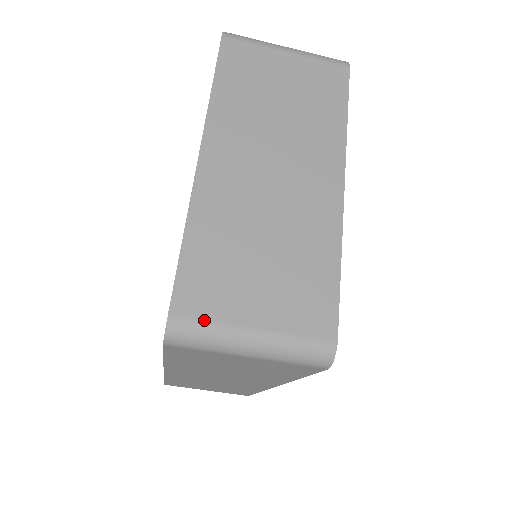
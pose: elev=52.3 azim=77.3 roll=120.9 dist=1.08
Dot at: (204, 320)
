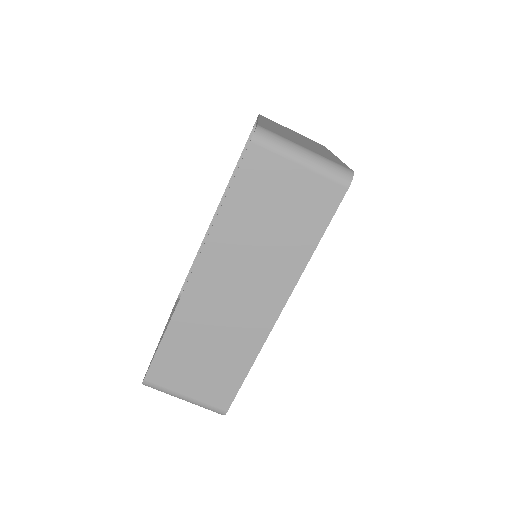
Dot at: (277, 134)
